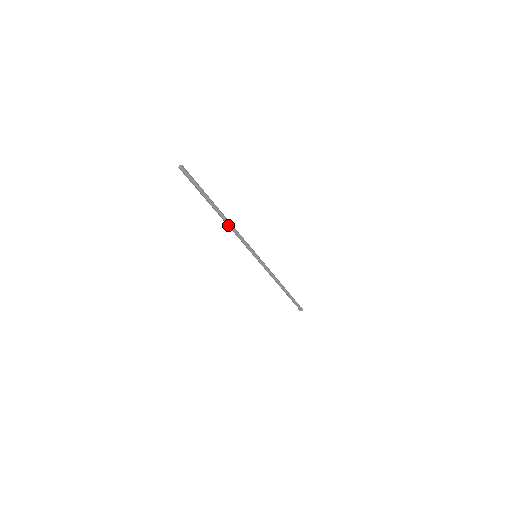
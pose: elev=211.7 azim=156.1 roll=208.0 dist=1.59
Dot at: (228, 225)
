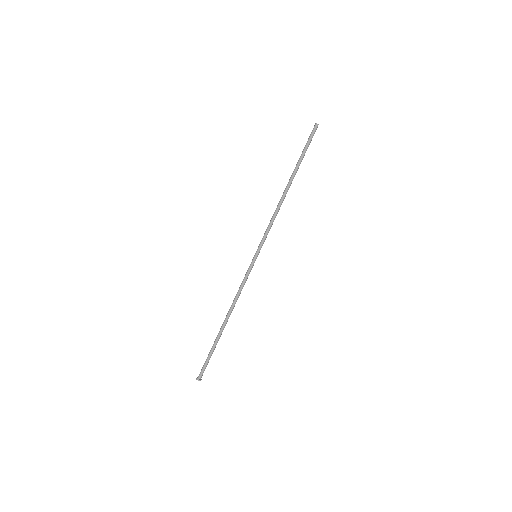
Dot at: (281, 200)
